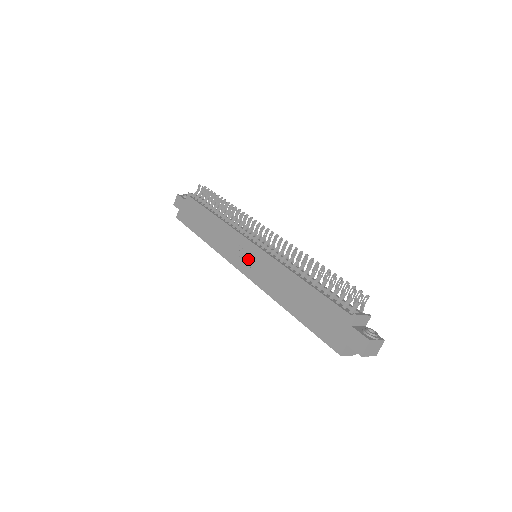
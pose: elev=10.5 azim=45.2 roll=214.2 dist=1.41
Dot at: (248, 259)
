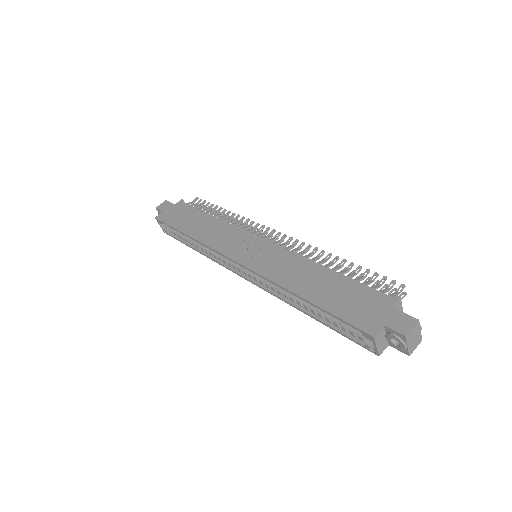
Dot at: (250, 251)
